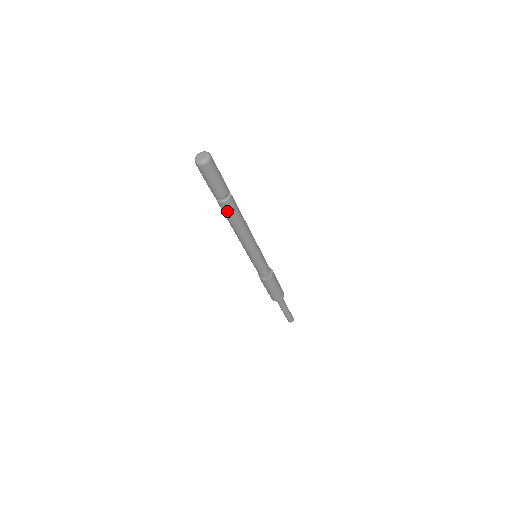
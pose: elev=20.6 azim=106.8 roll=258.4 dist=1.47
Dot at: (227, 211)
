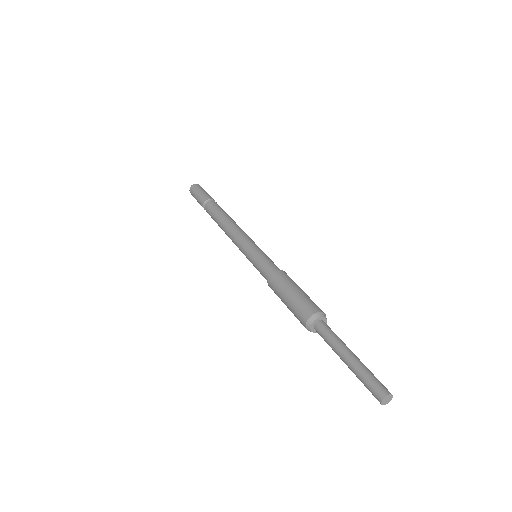
Dot at: (210, 212)
